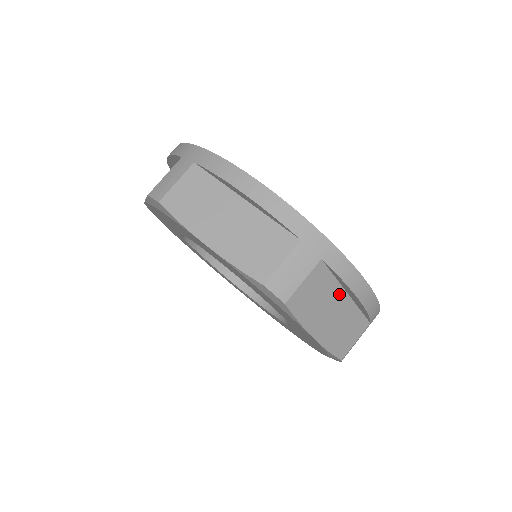
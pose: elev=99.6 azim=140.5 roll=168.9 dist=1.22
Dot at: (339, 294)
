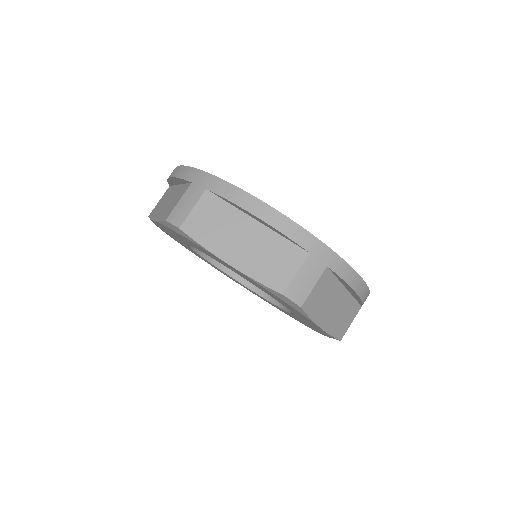
Dot at: (244, 220)
